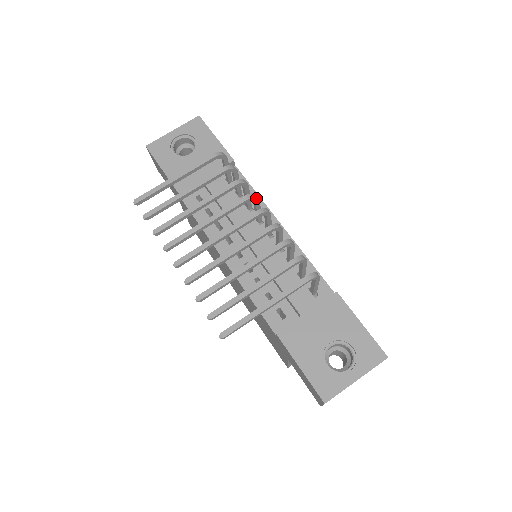
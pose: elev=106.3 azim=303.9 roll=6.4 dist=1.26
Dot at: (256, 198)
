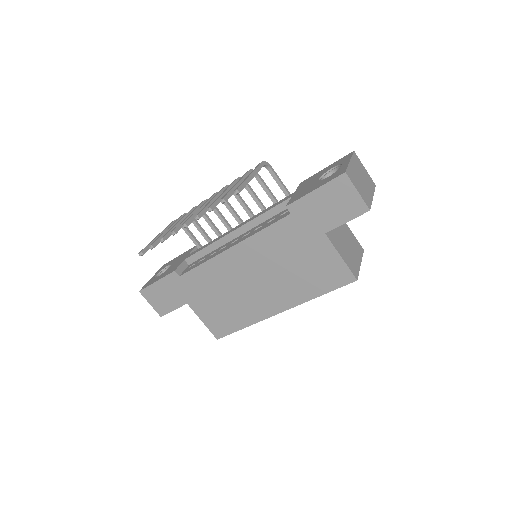
Dot at: occluded
